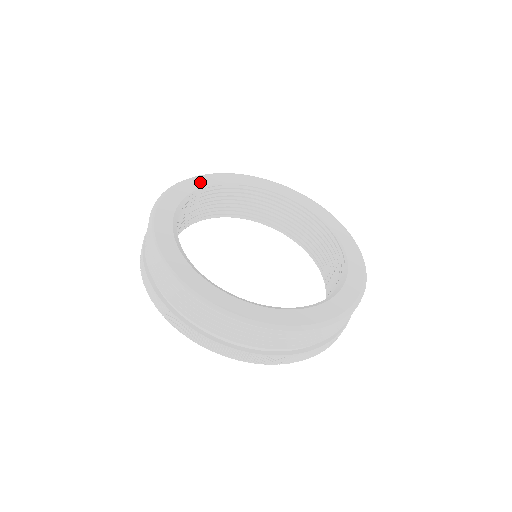
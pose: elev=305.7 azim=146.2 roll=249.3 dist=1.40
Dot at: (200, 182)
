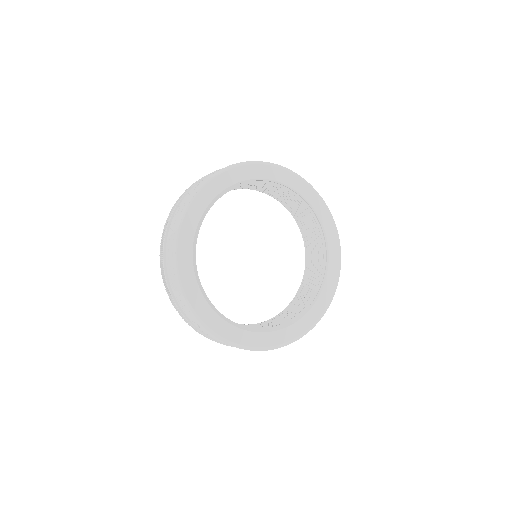
Dot at: (234, 176)
